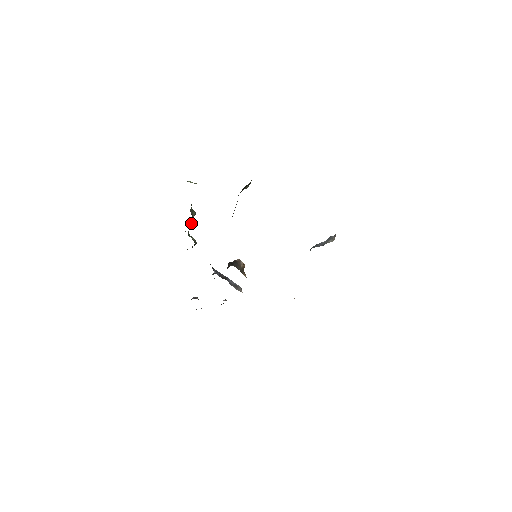
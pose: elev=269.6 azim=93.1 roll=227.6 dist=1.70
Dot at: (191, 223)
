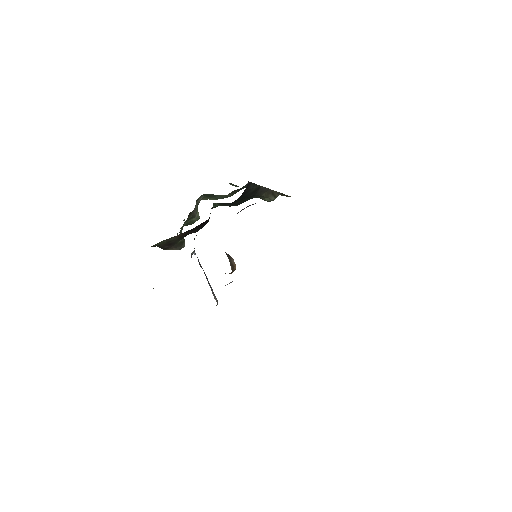
Dot at: (190, 216)
